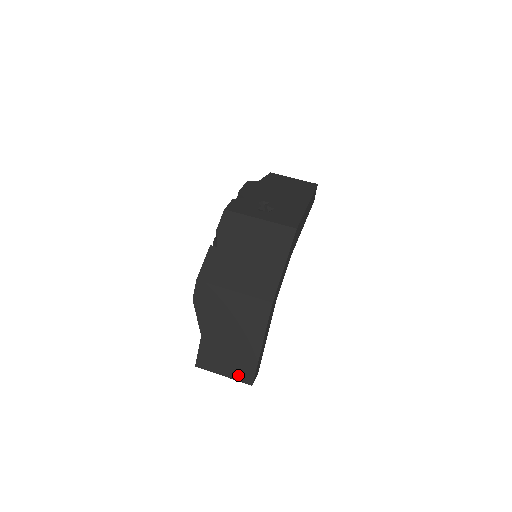
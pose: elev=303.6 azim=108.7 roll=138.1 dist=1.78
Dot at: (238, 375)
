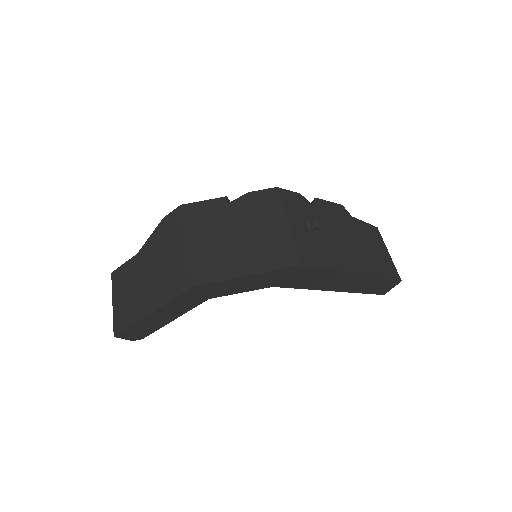
Dot at: (118, 315)
